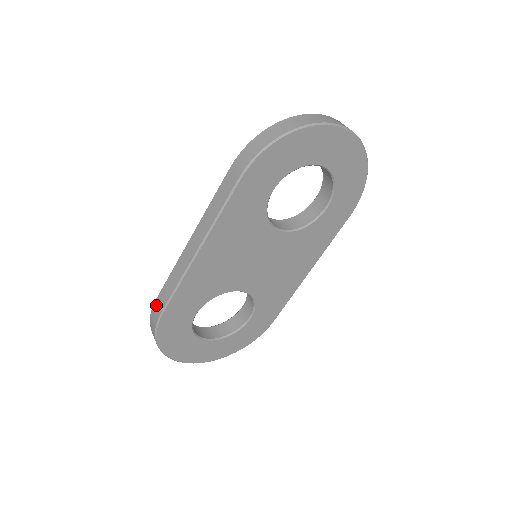
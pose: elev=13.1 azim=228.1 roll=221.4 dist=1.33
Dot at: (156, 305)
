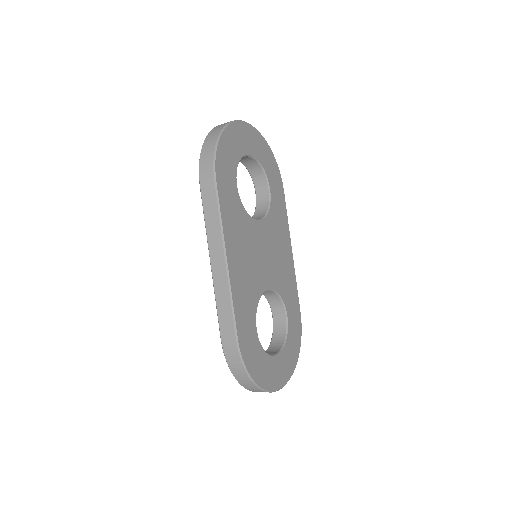
Dot at: (225, 342)
